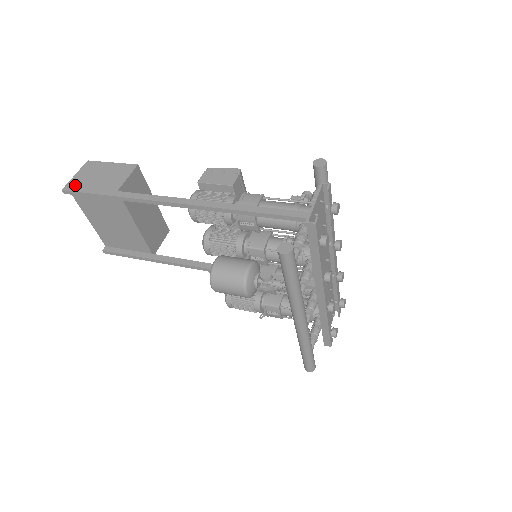
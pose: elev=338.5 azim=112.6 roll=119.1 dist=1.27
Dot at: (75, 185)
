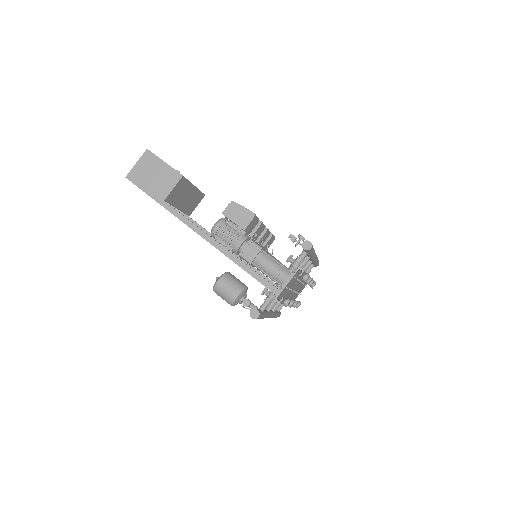
Dot at: (135, 177)
